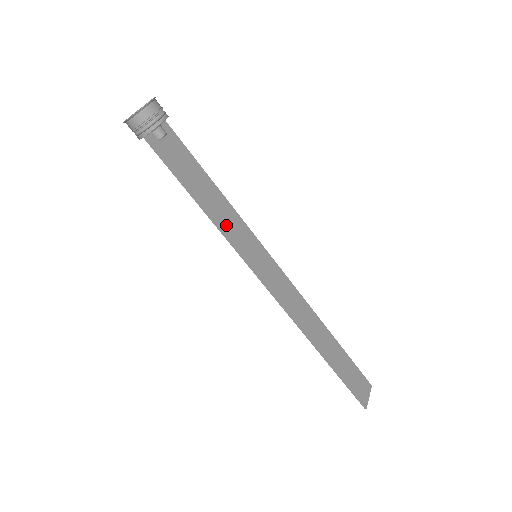
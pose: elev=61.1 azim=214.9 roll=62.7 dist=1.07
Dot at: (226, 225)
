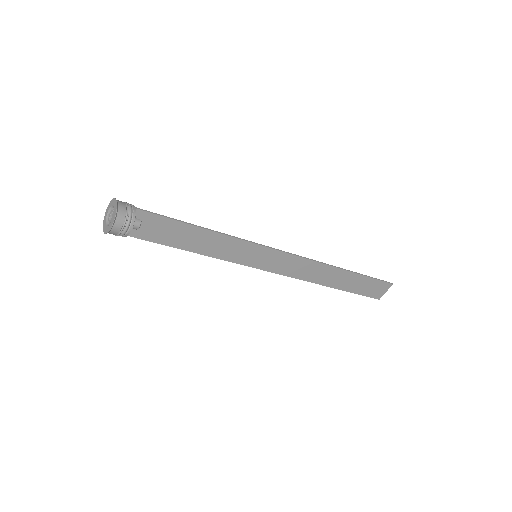
Dot at: (220, 252)
